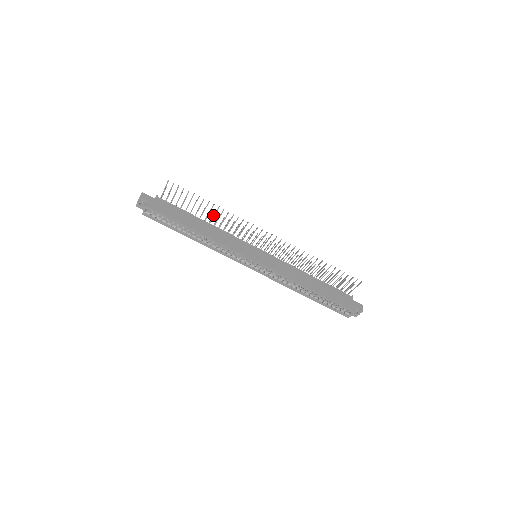
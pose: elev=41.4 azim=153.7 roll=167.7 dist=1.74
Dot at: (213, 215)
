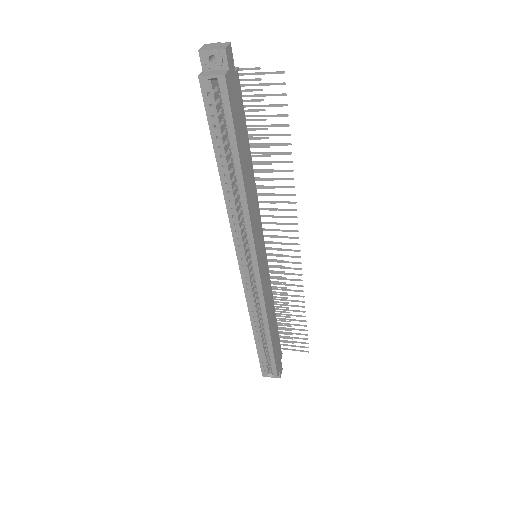
Dot at: (263, 163)
